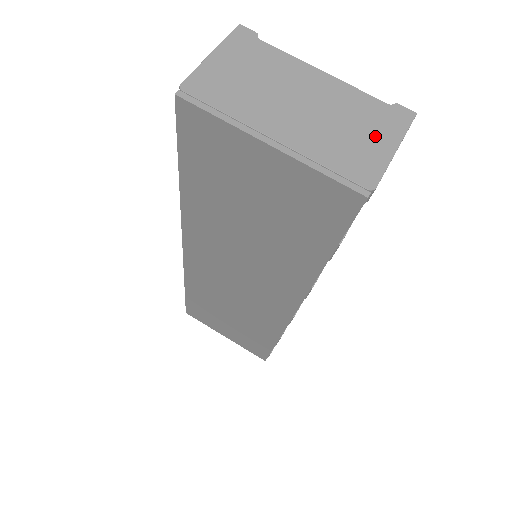
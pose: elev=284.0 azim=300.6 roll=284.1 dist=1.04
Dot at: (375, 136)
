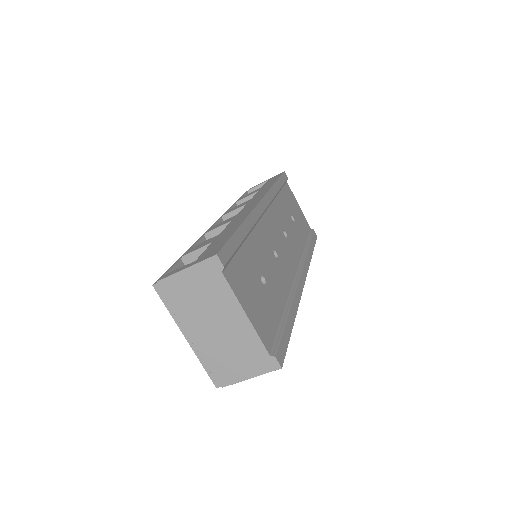
Dot at: (245, 366)
